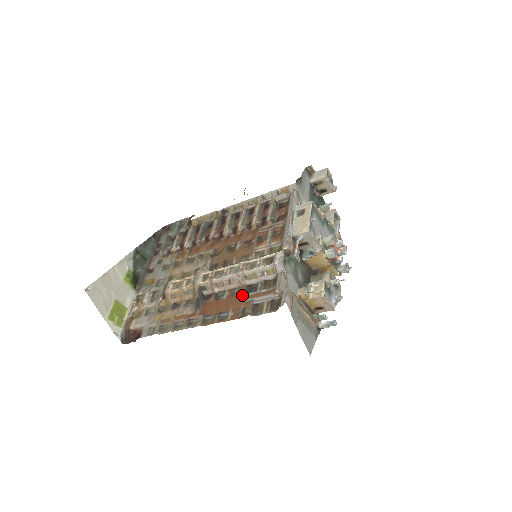
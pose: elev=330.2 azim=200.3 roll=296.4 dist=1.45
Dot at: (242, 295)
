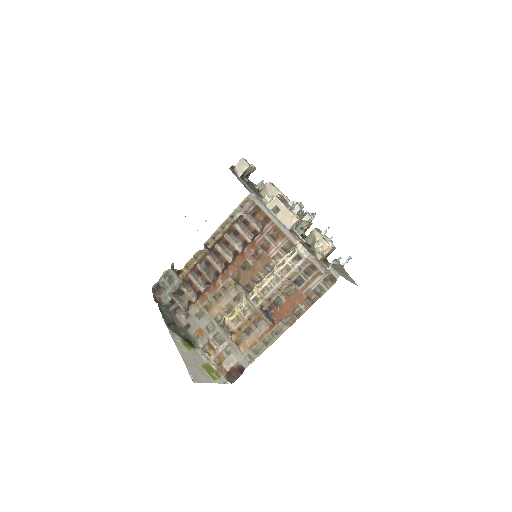
Dot at: (298, 291)
